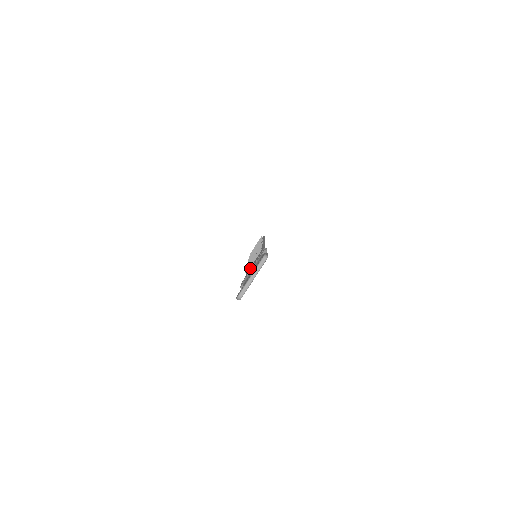
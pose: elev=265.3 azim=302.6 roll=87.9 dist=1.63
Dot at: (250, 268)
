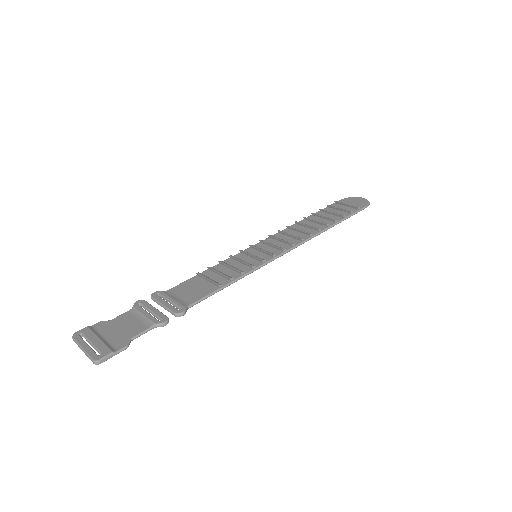
Dot at: (192, 284)
